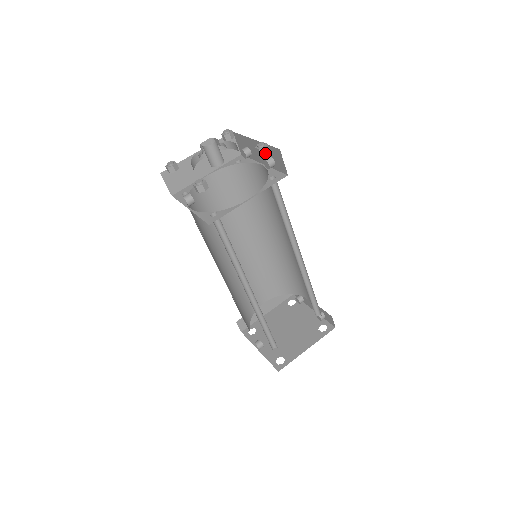
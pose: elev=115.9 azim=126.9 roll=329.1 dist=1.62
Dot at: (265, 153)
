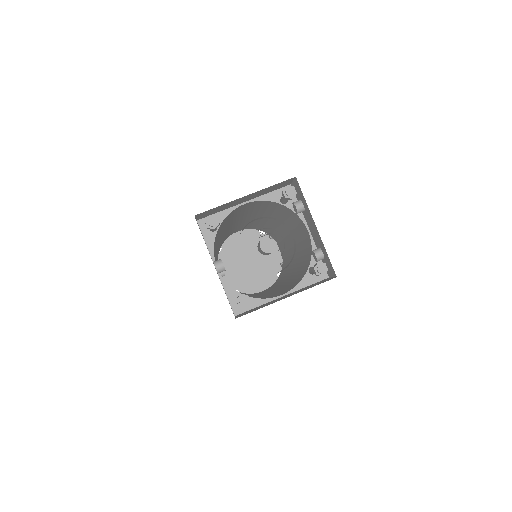
Dot at: occluded
